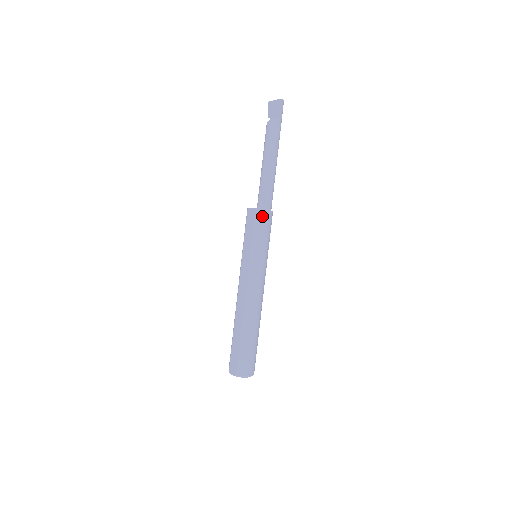
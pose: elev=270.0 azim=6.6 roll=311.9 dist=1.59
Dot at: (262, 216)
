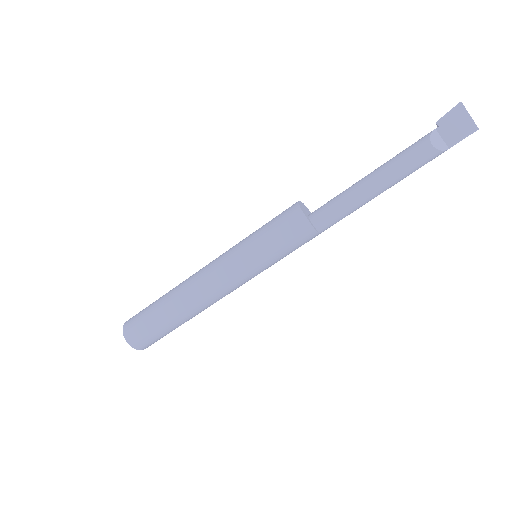
Dot at: (309, 238)
